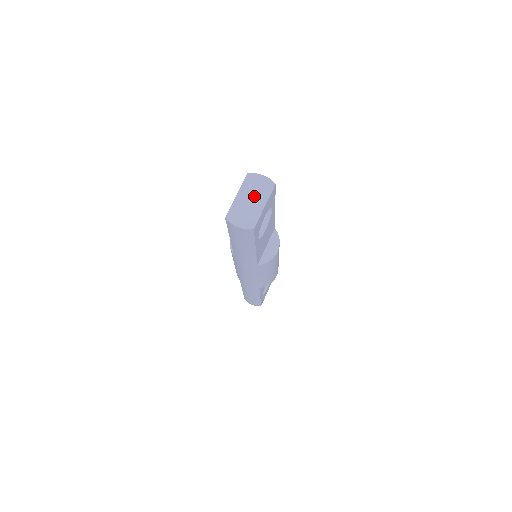
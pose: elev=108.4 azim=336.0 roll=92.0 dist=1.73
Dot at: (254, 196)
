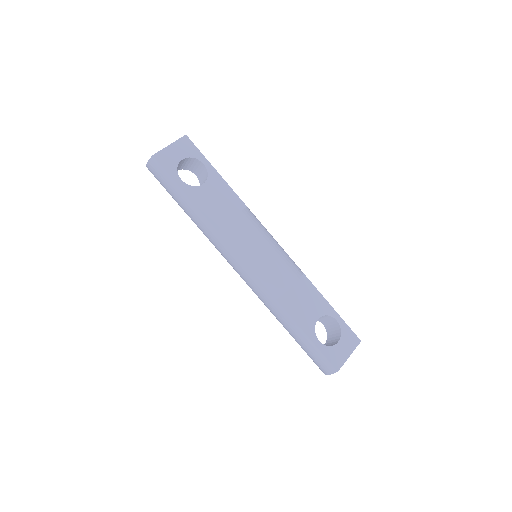
Dot at: occluded
